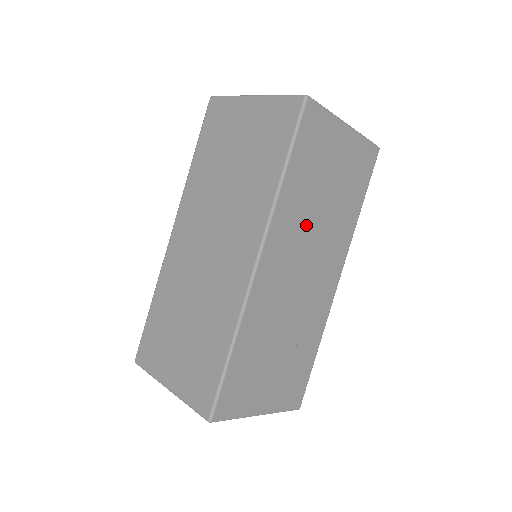
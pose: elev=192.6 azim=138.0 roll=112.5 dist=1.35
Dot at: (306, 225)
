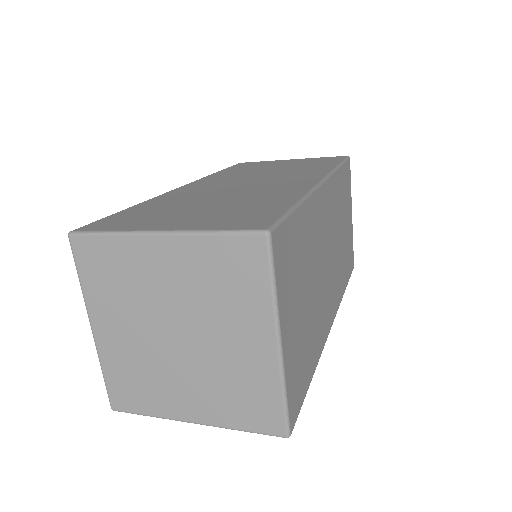
Dot at: (336, 224)
